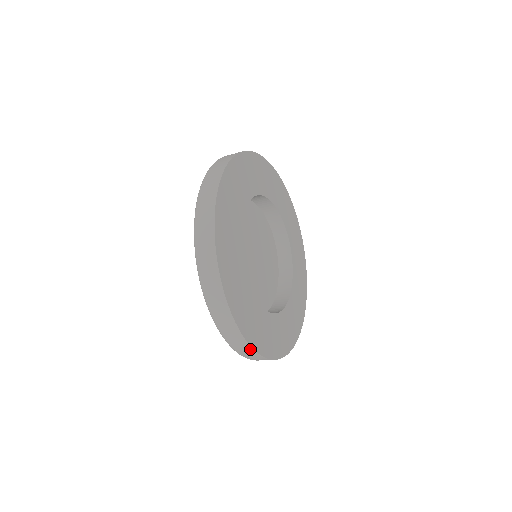
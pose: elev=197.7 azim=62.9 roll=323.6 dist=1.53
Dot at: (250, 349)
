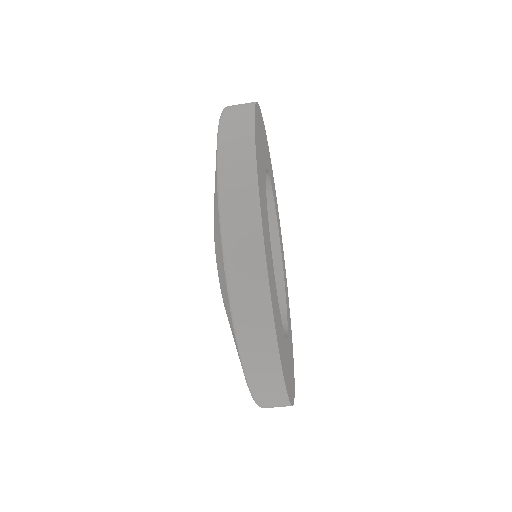
Dot at: (256, 226)
